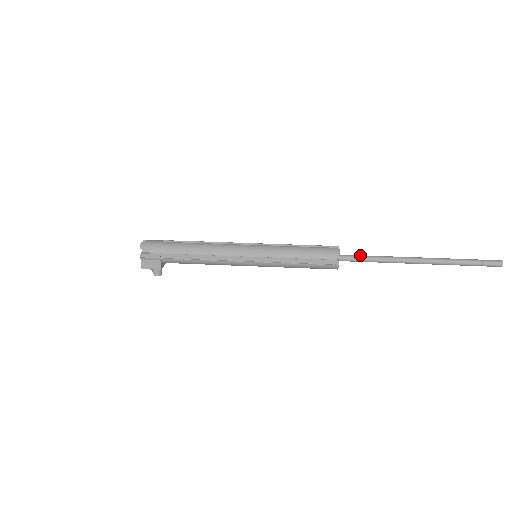
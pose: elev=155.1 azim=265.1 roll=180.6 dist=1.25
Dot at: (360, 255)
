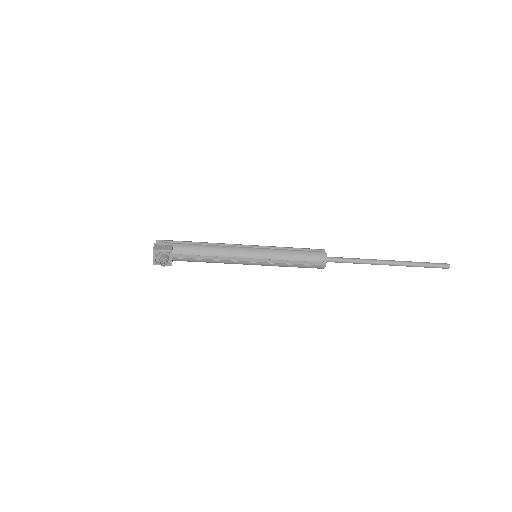
Dot at: (341, 259)
